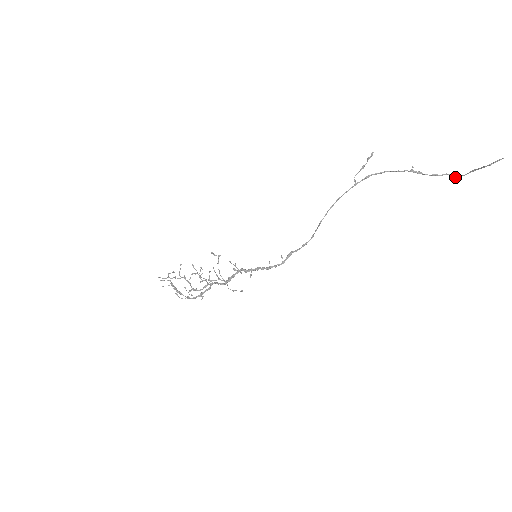
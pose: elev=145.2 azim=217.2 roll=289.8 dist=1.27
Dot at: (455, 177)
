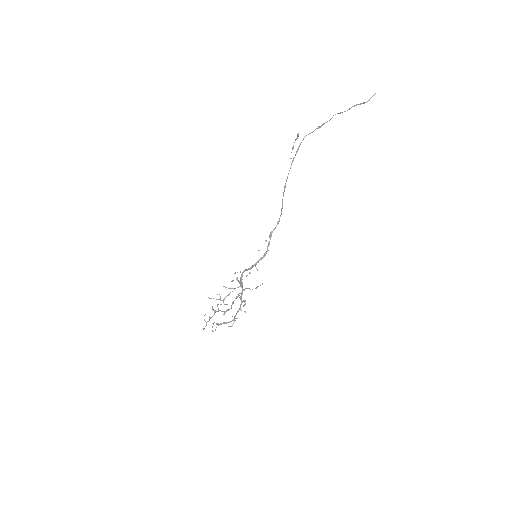
Dot at: (340, 113)
